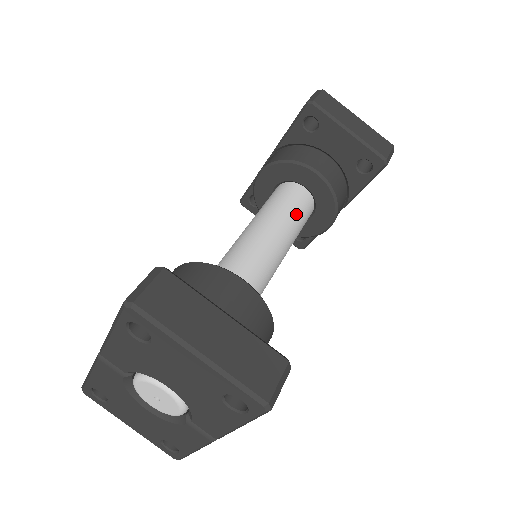
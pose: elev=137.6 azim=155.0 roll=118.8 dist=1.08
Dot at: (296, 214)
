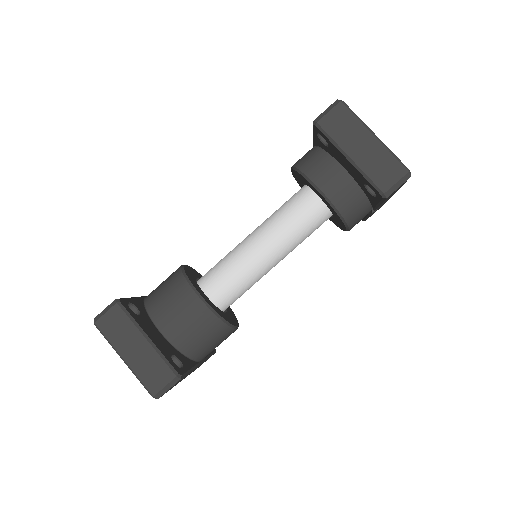
Dot at: (297, 225)
